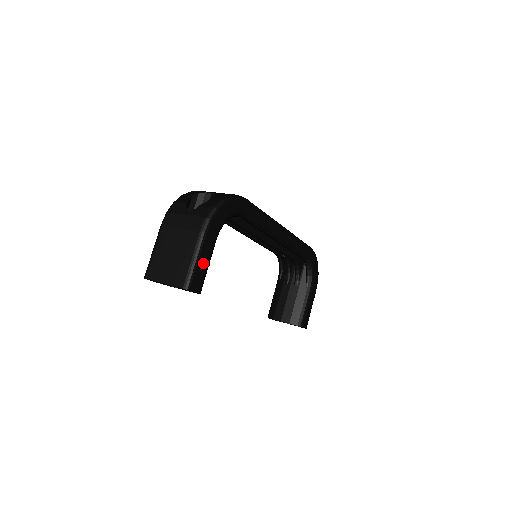
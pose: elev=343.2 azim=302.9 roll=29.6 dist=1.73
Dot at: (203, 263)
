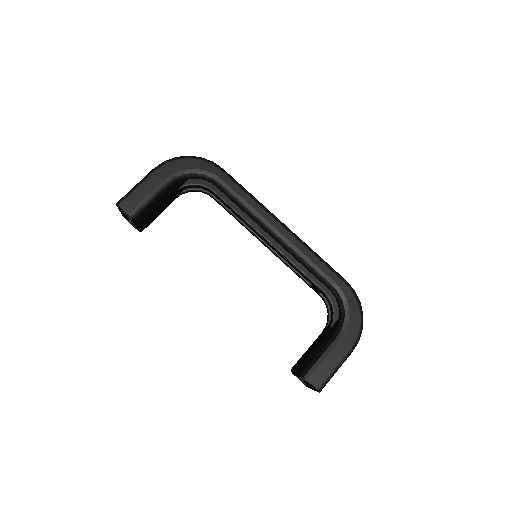
Dot at: (143, 193)
